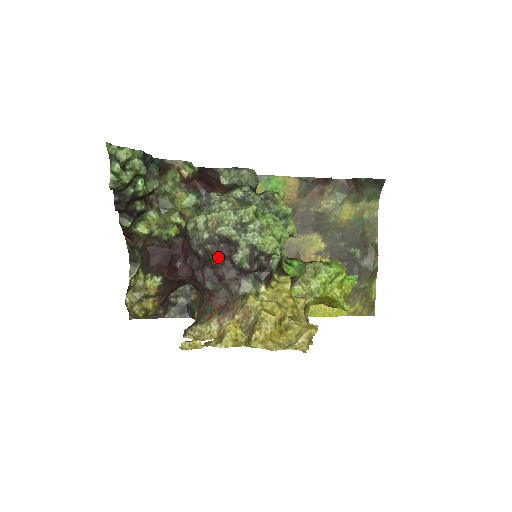
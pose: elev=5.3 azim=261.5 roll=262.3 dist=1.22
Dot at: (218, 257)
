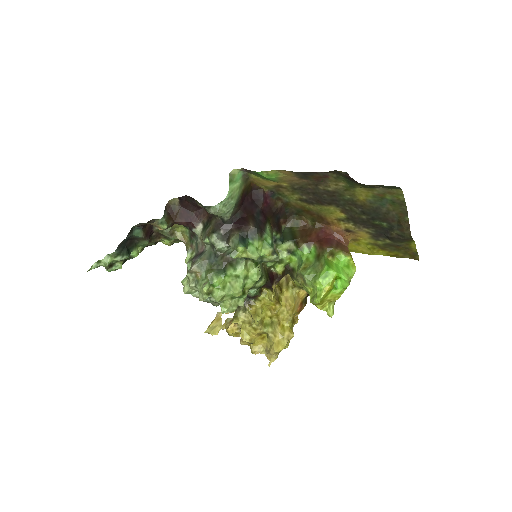
Dot at: occluded
